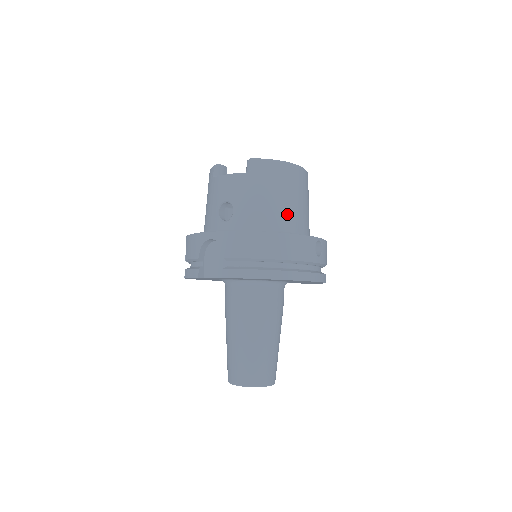
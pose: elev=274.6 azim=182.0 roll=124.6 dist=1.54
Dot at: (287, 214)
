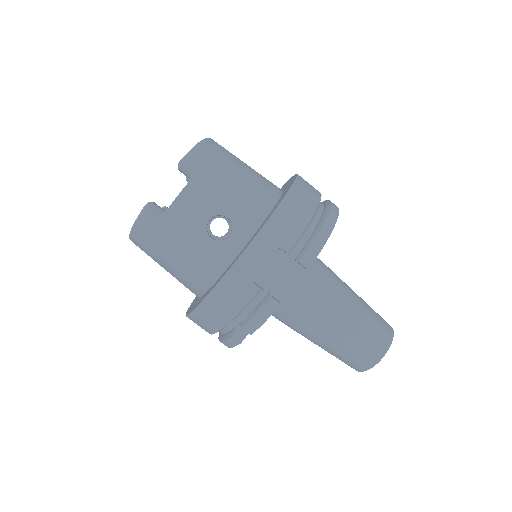
Dot at: (260, 178)
